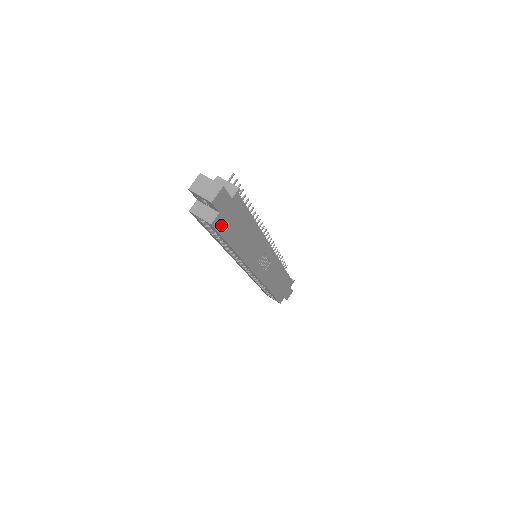
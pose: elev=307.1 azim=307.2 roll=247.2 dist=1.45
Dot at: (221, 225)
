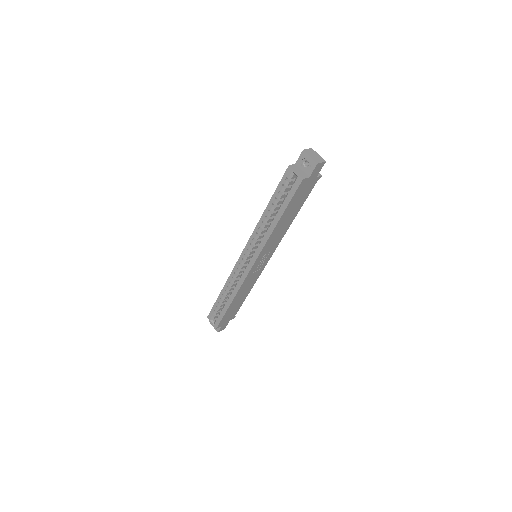
Dot at: (300, 188)
